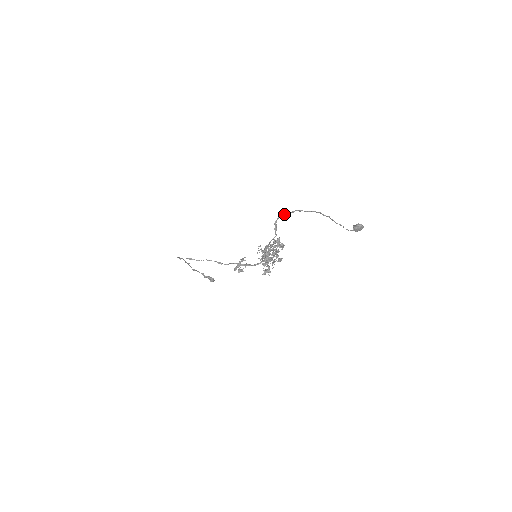
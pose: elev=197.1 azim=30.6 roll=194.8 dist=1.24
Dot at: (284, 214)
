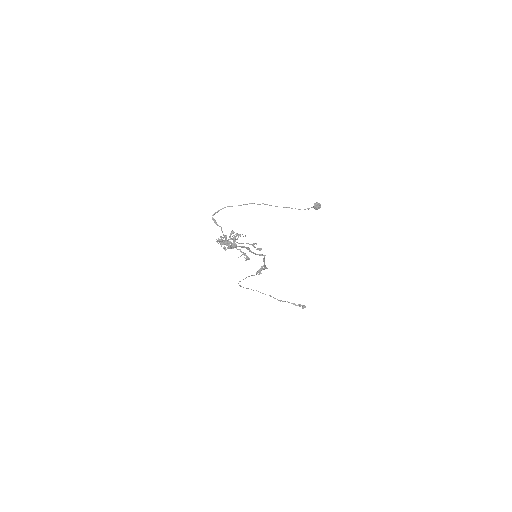
Dot at: (217, 212)
